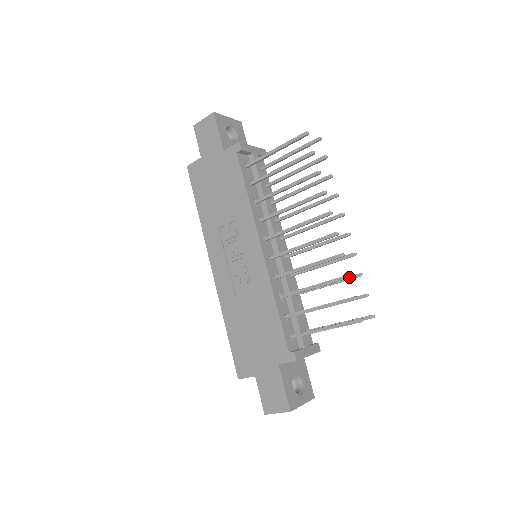
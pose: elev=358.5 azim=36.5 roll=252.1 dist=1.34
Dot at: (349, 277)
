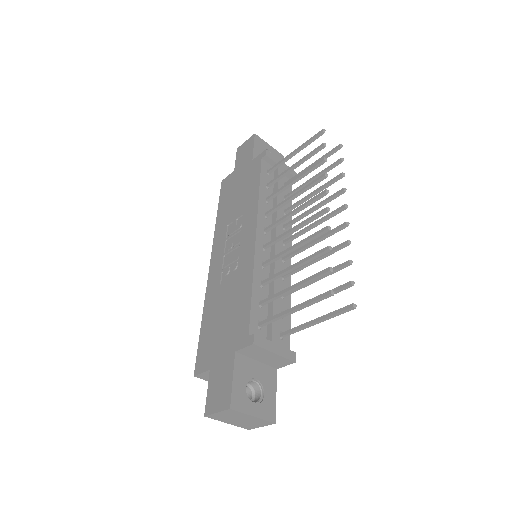
Dot at: (329, 248)
